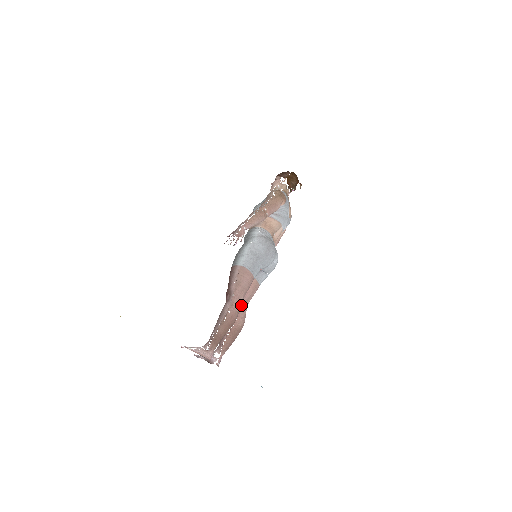
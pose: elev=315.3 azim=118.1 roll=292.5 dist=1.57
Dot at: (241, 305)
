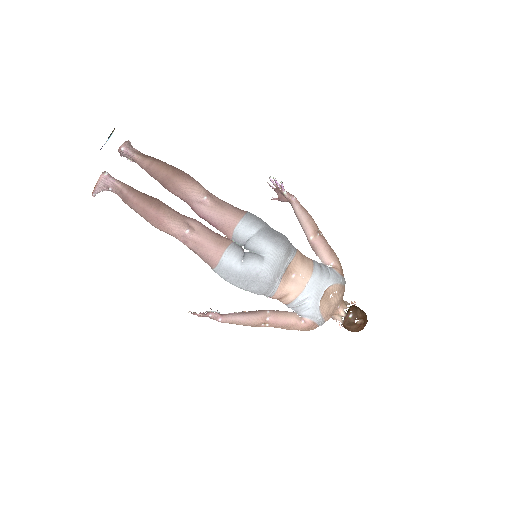
Dot at: (192, 220)
